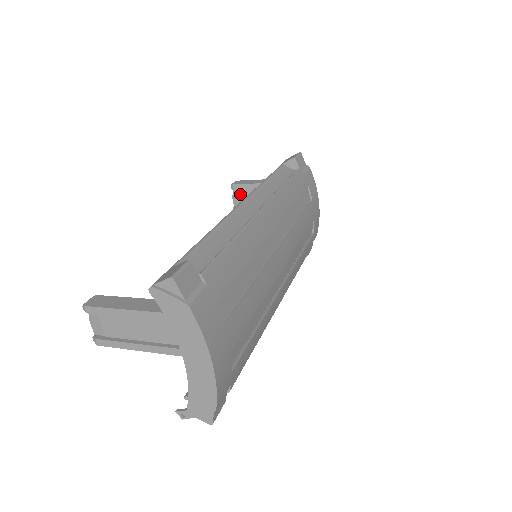
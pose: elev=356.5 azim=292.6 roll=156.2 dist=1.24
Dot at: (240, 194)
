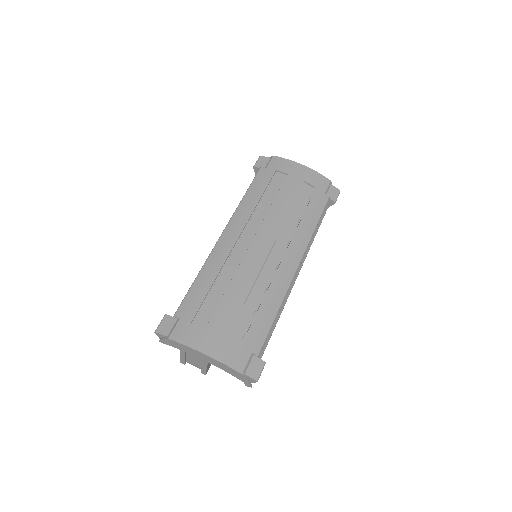
Dot at: occluded
